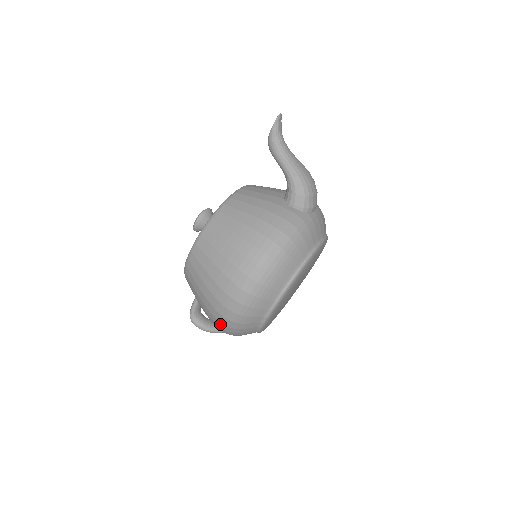
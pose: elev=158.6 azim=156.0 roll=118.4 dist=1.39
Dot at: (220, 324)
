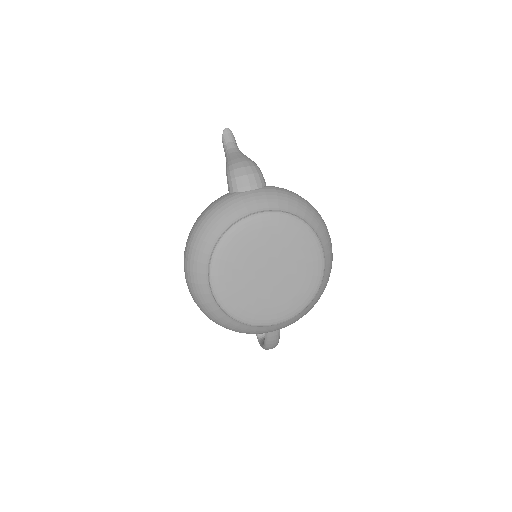
Dot at: occluded
